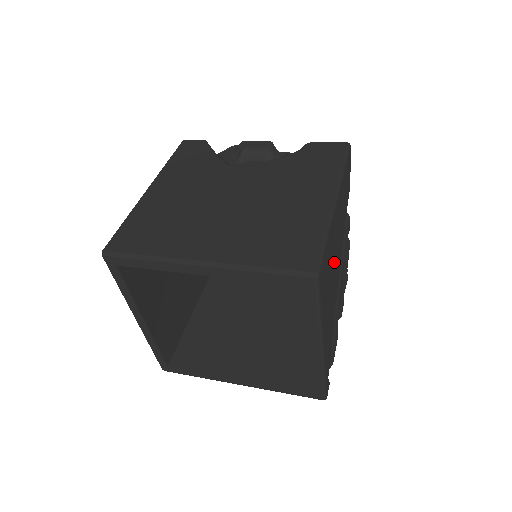
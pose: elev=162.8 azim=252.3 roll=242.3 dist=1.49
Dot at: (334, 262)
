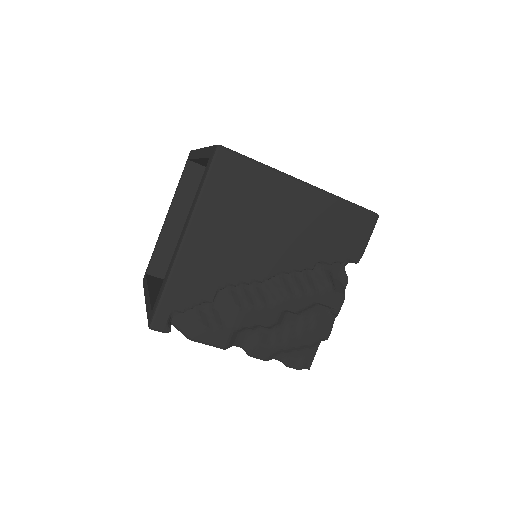
Dot at: (263, 225)
